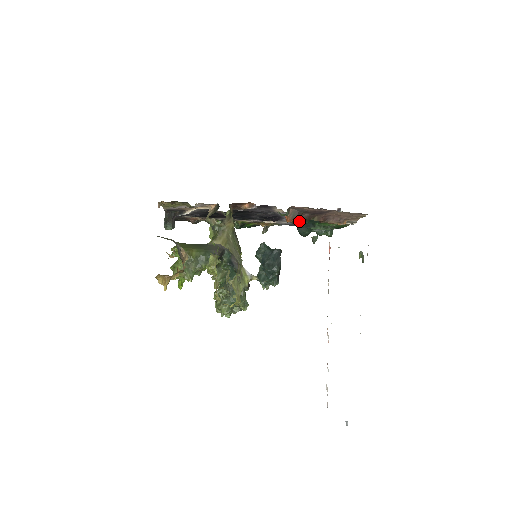
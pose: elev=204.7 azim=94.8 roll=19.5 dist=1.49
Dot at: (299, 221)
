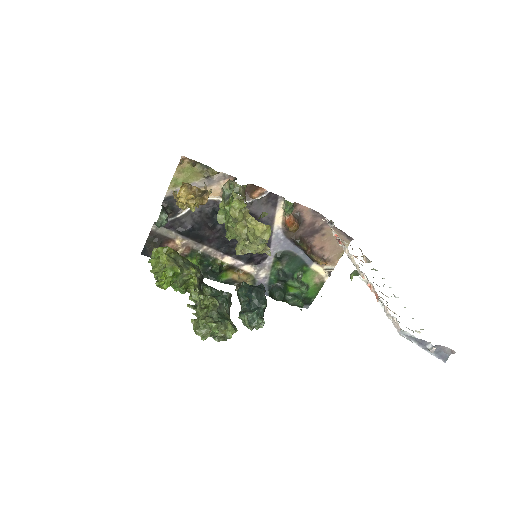
Dot at: (280, 267)
